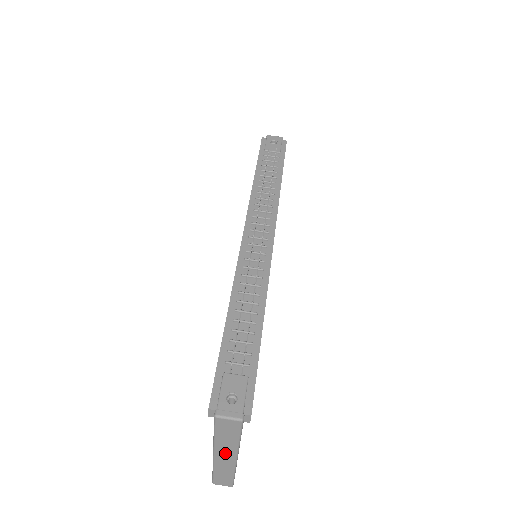
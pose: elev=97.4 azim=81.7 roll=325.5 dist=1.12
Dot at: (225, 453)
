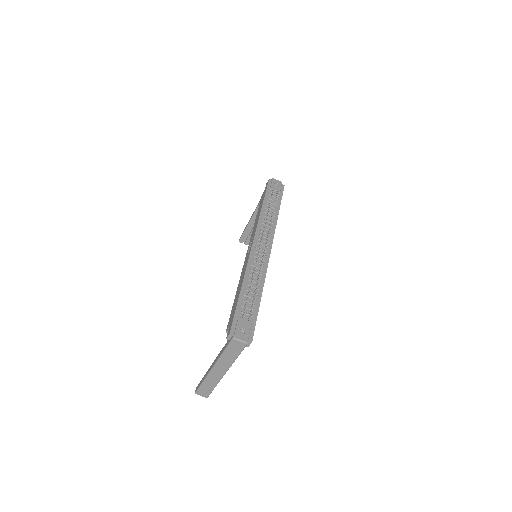
Dot at: (221, 367)
